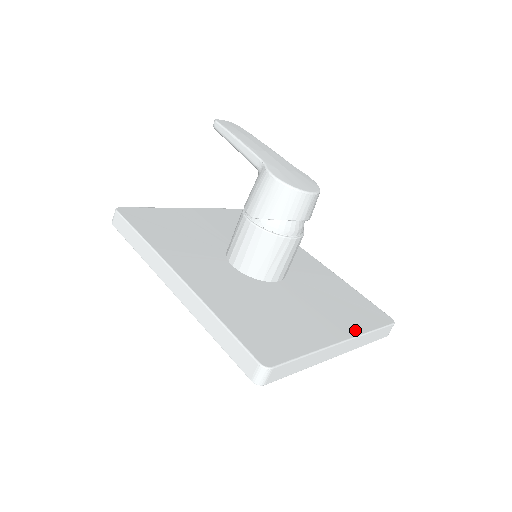
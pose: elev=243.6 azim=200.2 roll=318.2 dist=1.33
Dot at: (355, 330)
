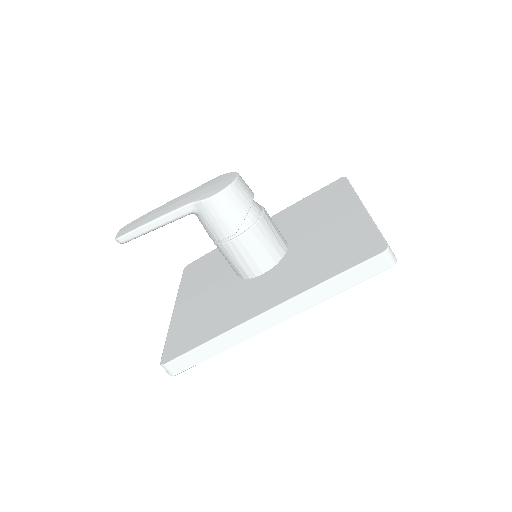
Dot at: (351, 198)
